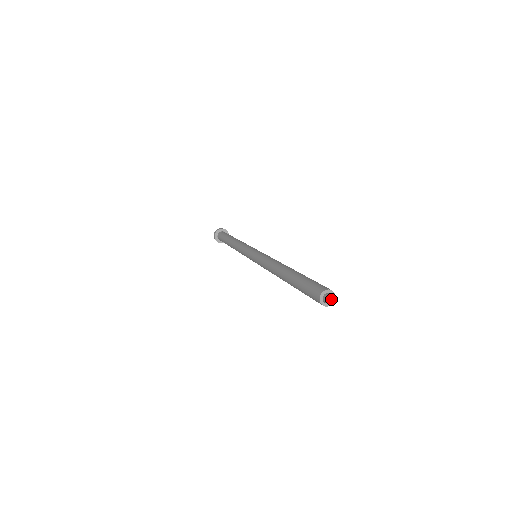
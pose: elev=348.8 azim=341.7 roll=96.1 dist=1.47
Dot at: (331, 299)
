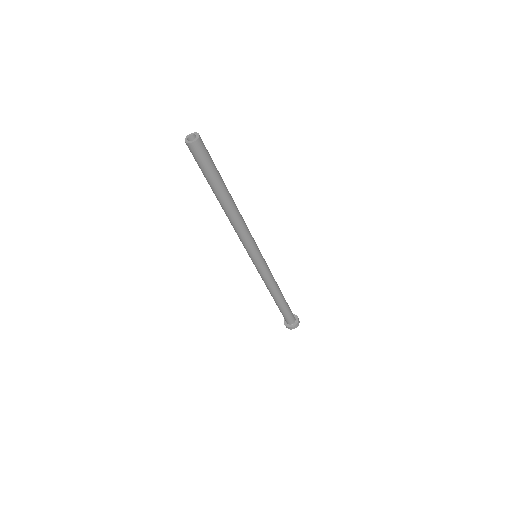
Dot at: (196, 137)
